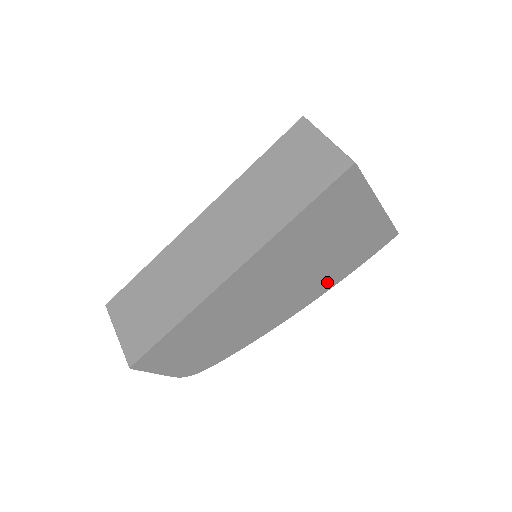
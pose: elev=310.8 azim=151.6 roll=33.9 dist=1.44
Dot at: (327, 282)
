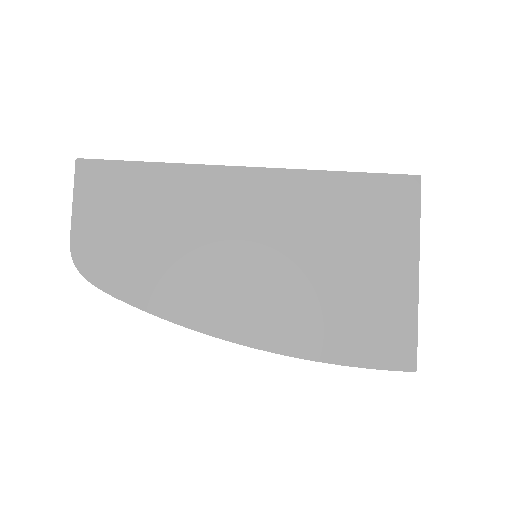
Dot at: (298, 335)
